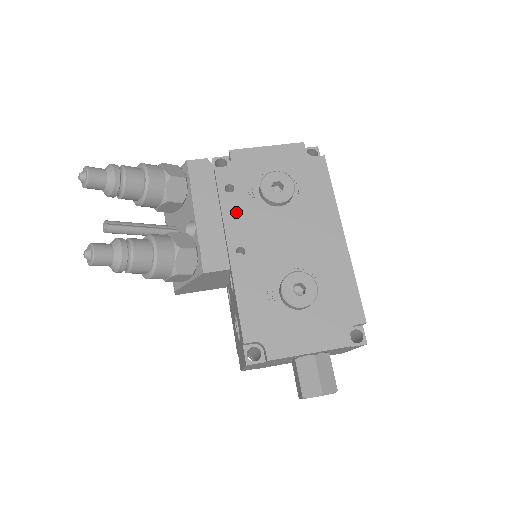
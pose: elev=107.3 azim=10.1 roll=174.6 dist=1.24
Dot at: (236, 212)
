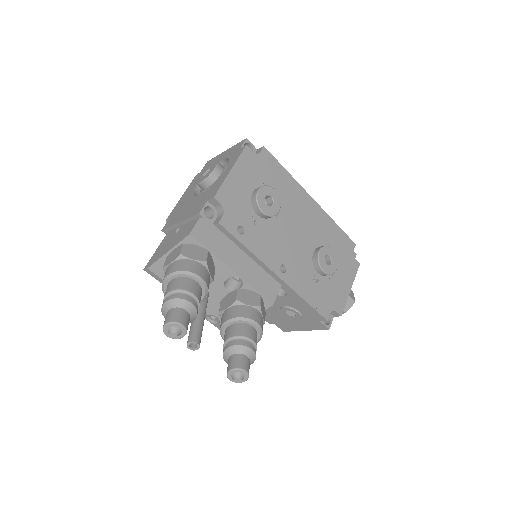
Dot at: (259, 244)
